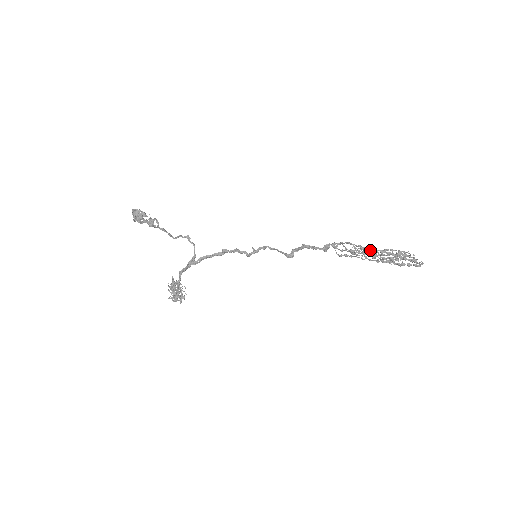
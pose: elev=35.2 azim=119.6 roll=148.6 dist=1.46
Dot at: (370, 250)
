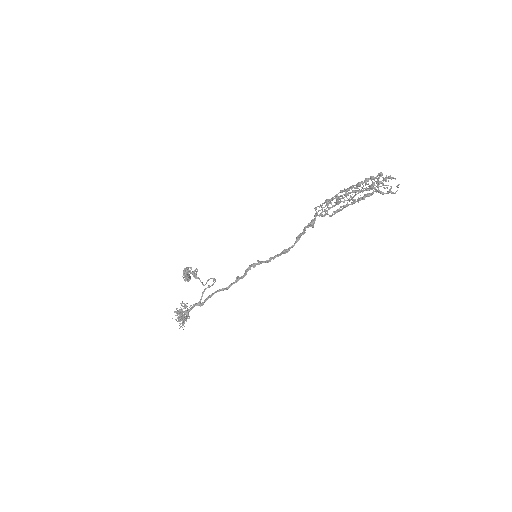
Dot at: occluded
